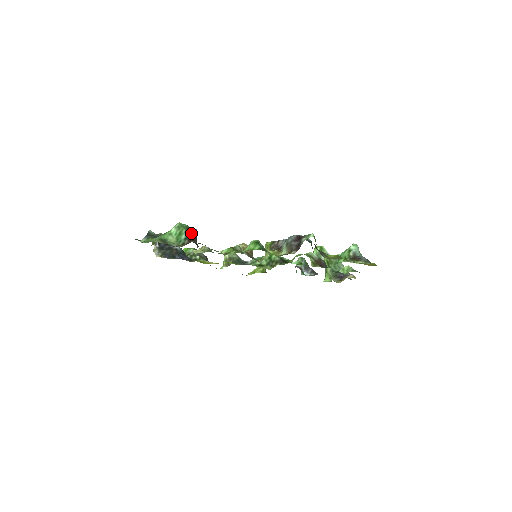
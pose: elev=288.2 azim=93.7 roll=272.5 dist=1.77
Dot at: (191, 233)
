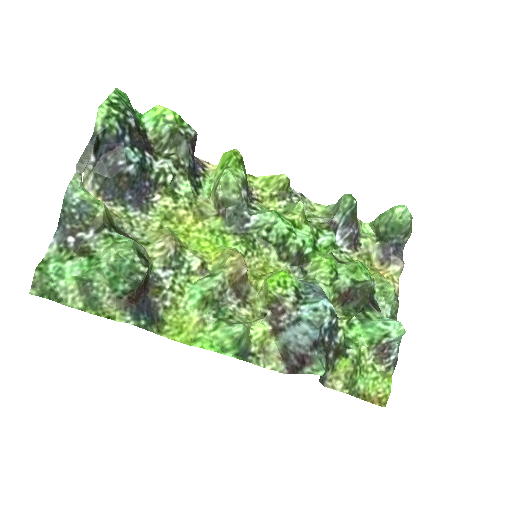
Dot at: (135, 287)
